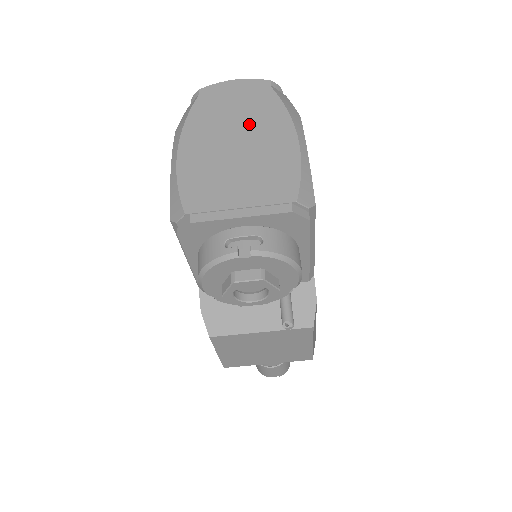
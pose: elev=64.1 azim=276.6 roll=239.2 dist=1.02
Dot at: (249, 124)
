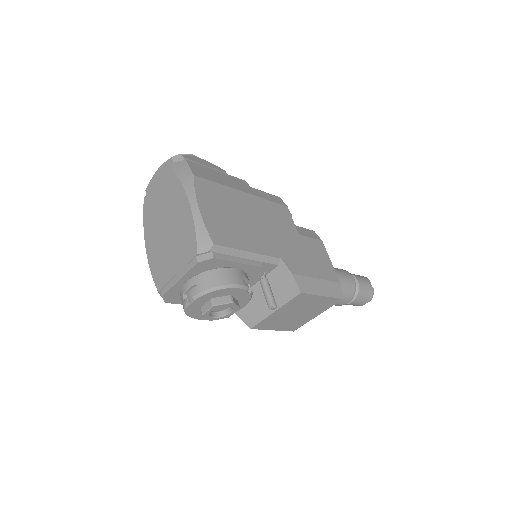
Dot at: (167, 206)
